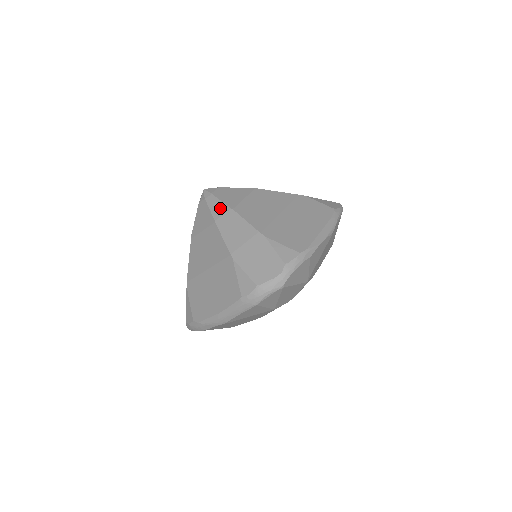
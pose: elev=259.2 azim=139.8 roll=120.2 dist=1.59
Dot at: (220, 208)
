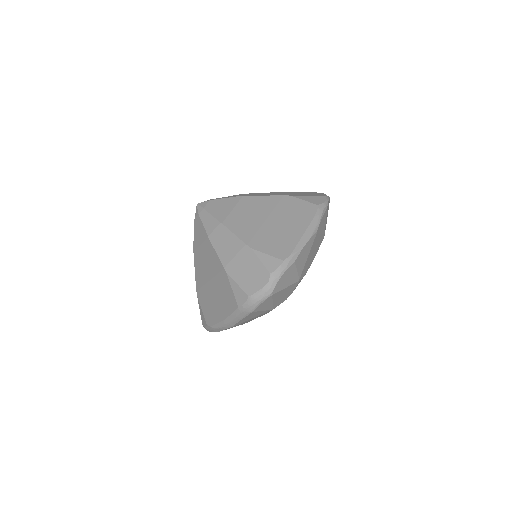
Dot at: (211, 223)
